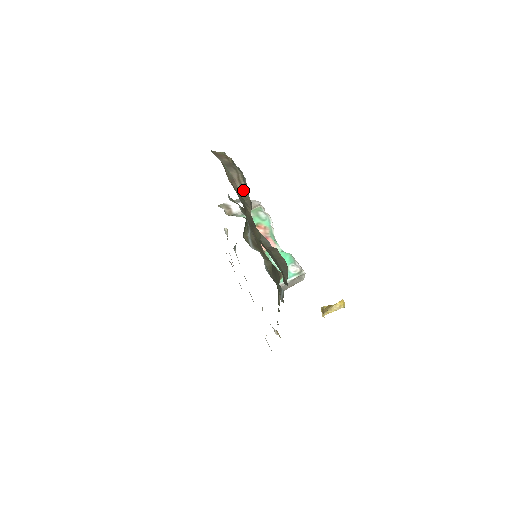
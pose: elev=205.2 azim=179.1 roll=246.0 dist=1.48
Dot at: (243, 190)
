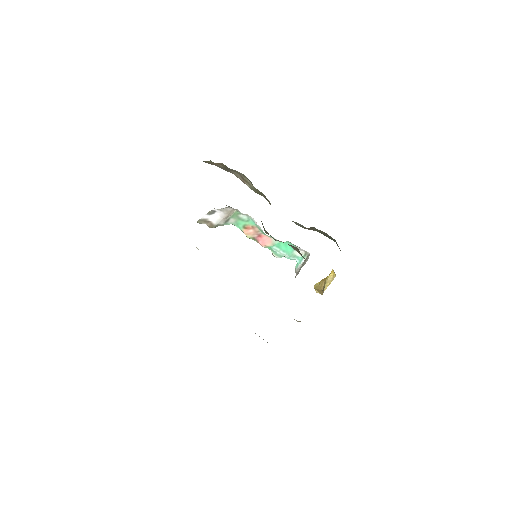
Dot at: (253, 188)
